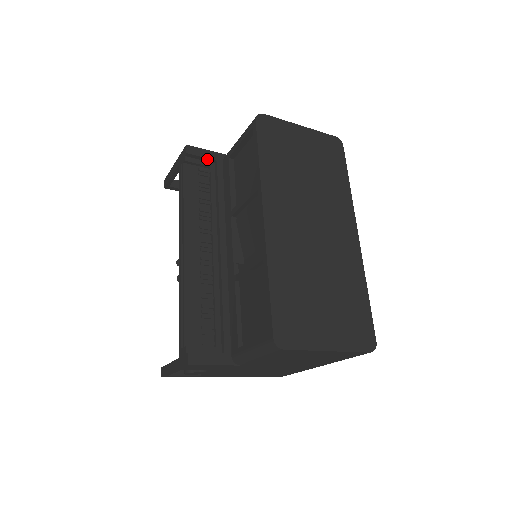
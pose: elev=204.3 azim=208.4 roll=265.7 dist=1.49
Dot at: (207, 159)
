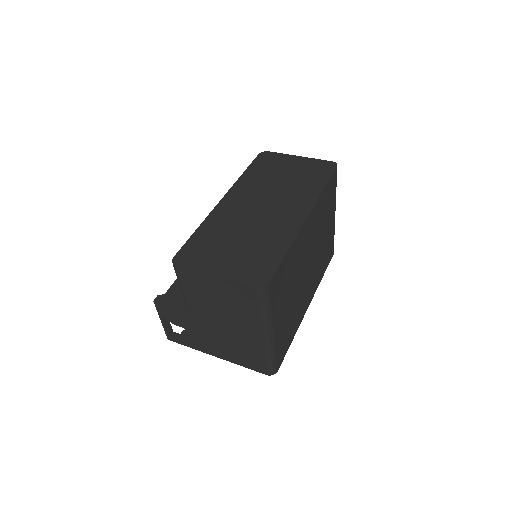
Dot at: occluded
